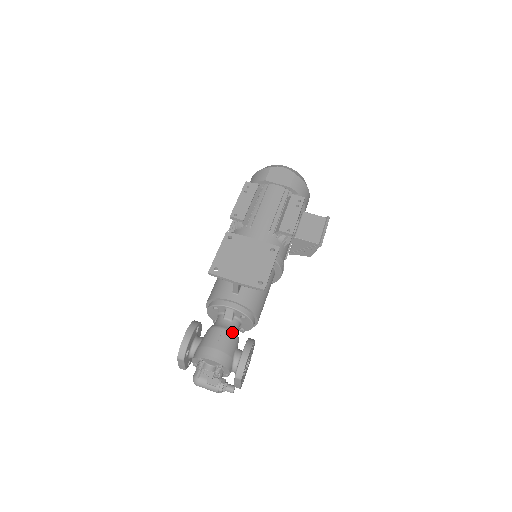
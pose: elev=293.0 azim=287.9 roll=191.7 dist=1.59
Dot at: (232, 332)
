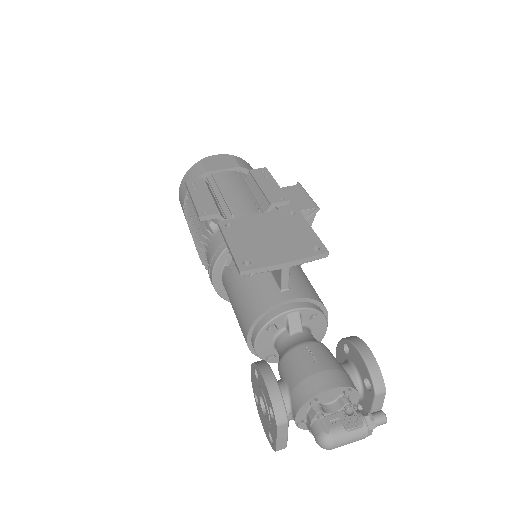
Dot at: (318, 342)
